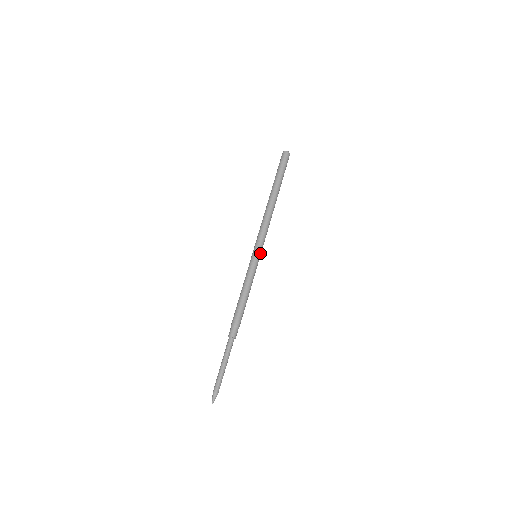
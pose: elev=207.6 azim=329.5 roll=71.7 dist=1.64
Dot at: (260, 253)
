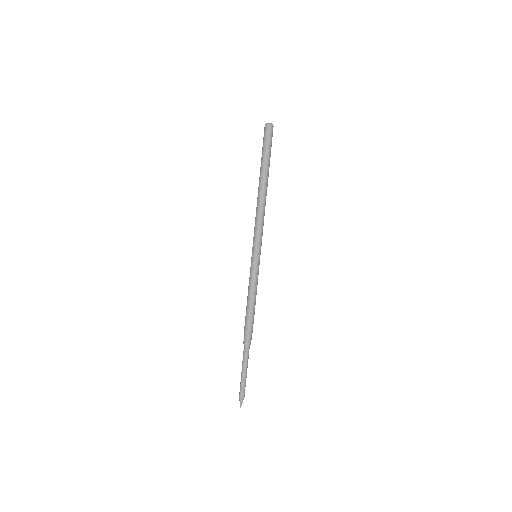
Dot at: (258, 253)
